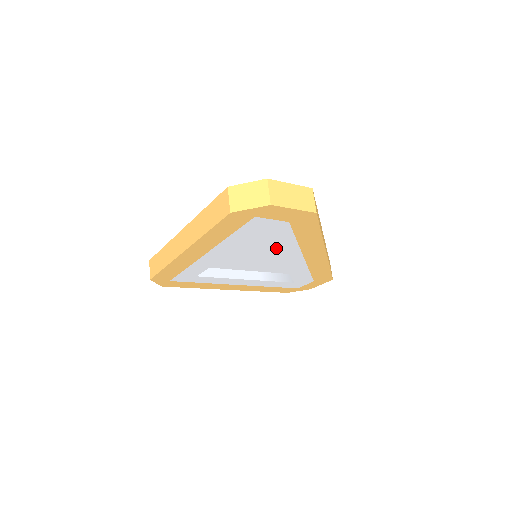
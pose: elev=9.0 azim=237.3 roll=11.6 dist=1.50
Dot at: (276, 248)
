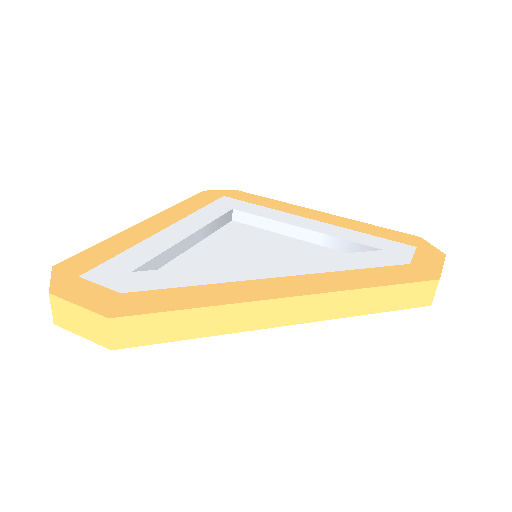
Dot at: occluded
